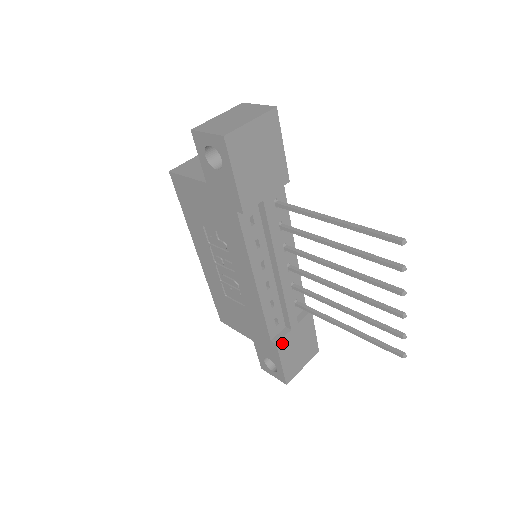
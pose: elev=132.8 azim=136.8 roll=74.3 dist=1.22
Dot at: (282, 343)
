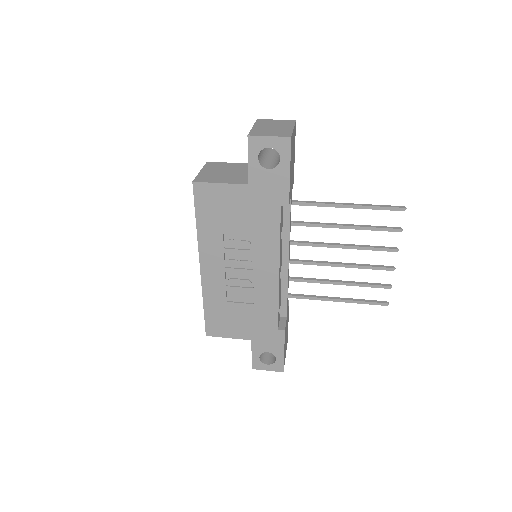
Dot at: (285, 330)
